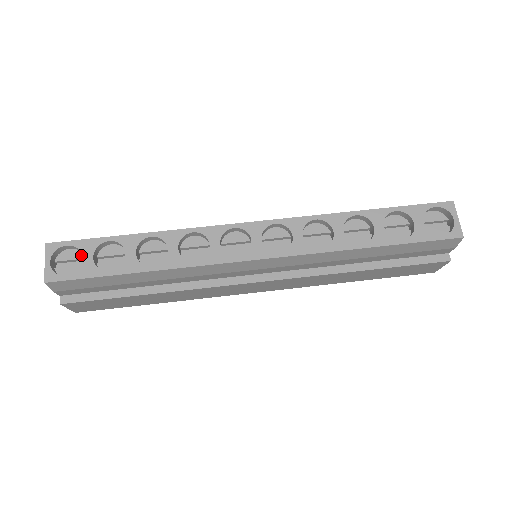
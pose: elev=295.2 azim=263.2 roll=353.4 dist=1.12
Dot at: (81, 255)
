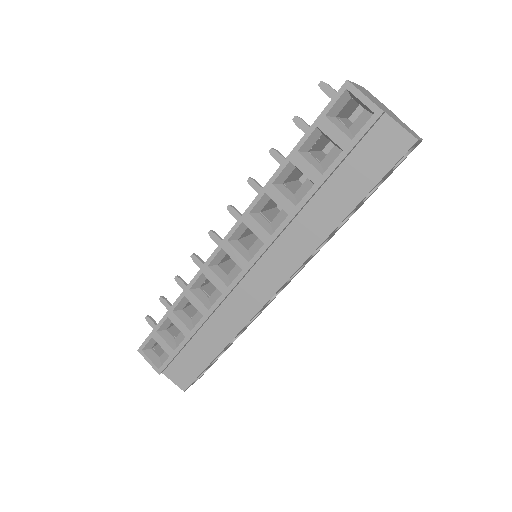
Dot at: occluded
